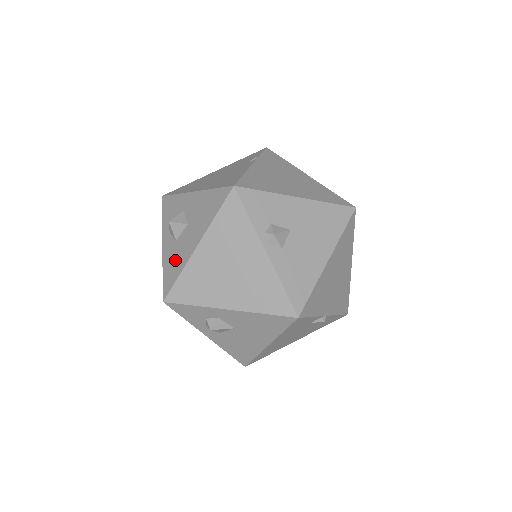
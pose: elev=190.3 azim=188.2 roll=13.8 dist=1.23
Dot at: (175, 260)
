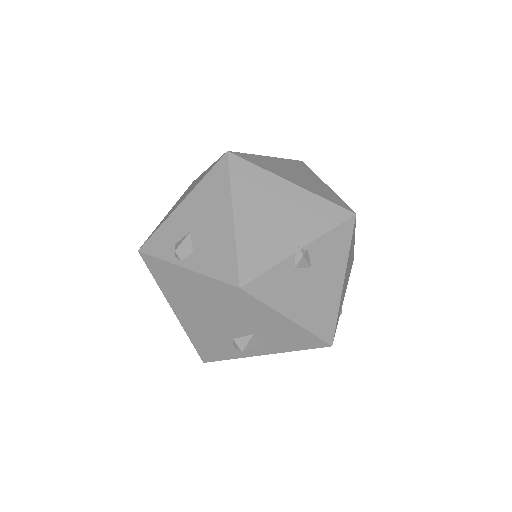
Dot at: occluded
